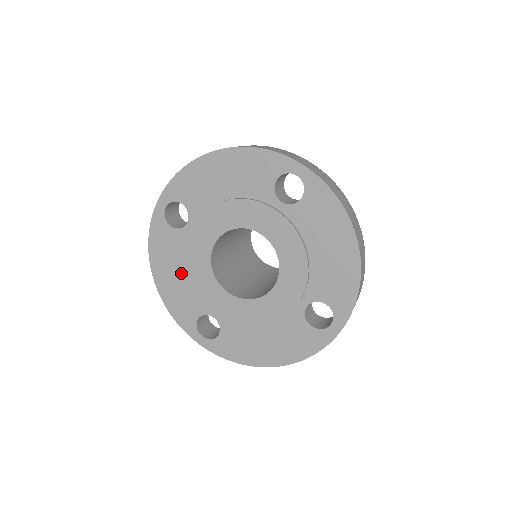
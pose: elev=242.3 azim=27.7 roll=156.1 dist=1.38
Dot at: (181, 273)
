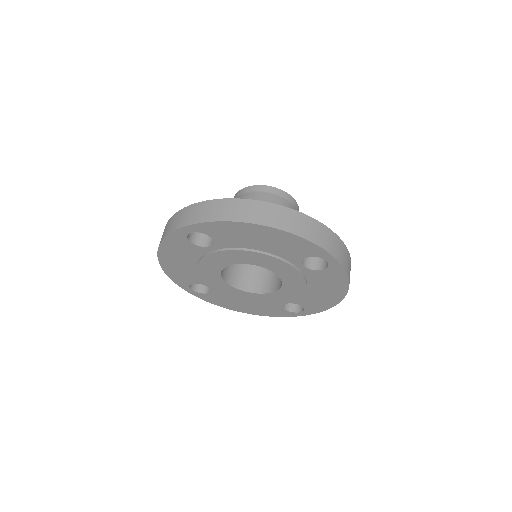
Dot at: (188, 264)
